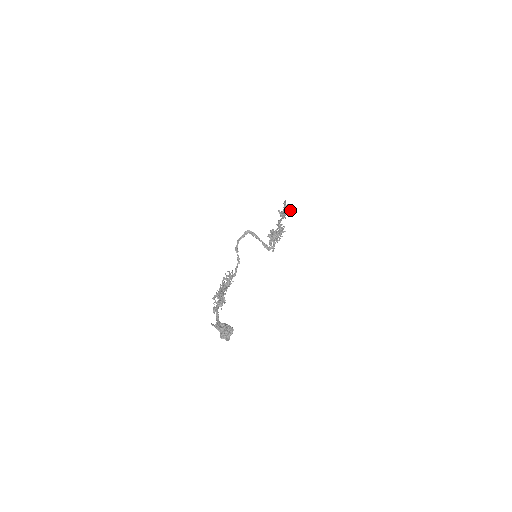
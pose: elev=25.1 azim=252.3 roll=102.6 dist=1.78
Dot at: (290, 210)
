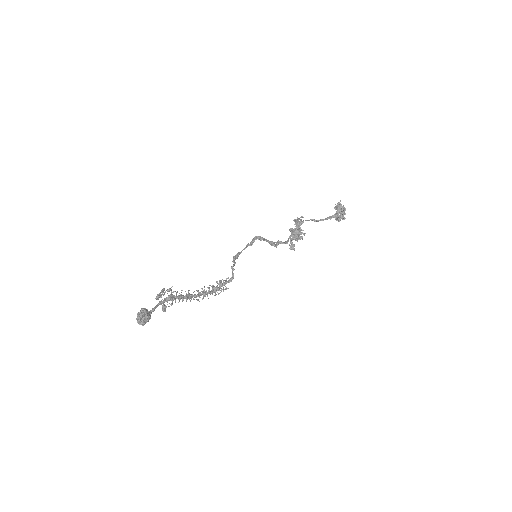
Dot at: (345, 208)
